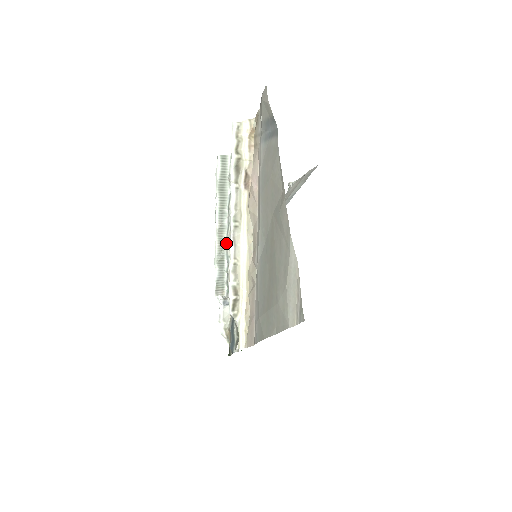
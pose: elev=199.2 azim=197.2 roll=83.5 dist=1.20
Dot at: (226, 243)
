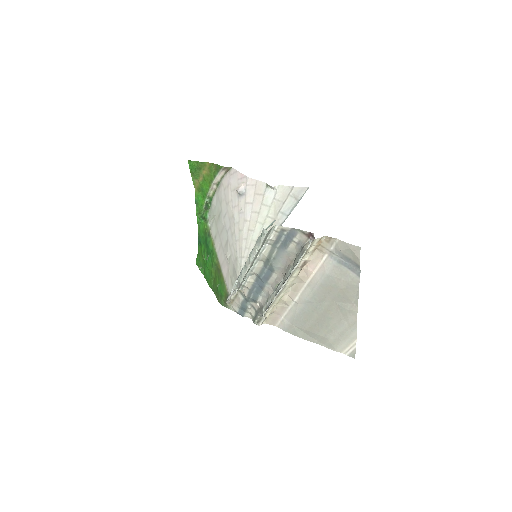
Dot at: (252, 269)
